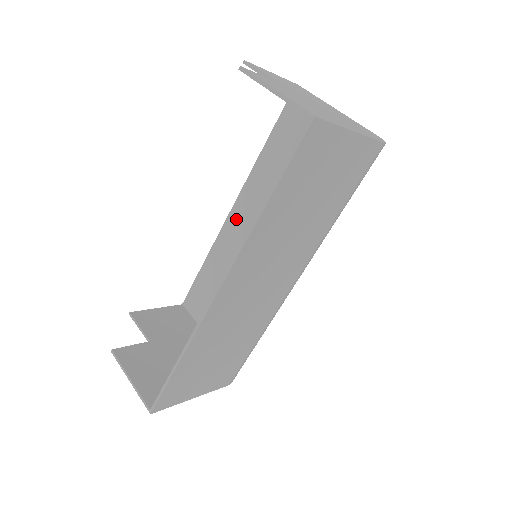
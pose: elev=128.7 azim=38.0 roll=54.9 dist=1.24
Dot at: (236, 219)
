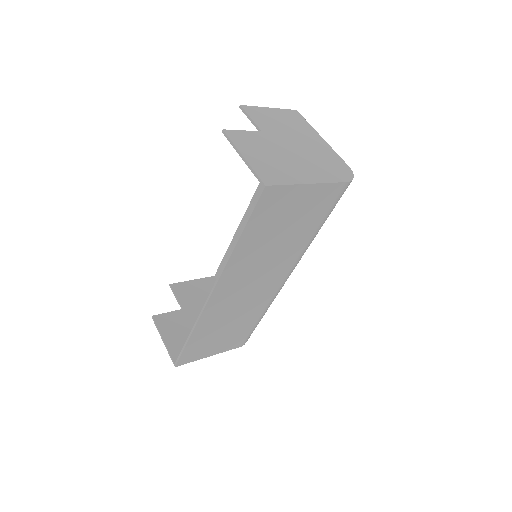
Dot at: occluded
